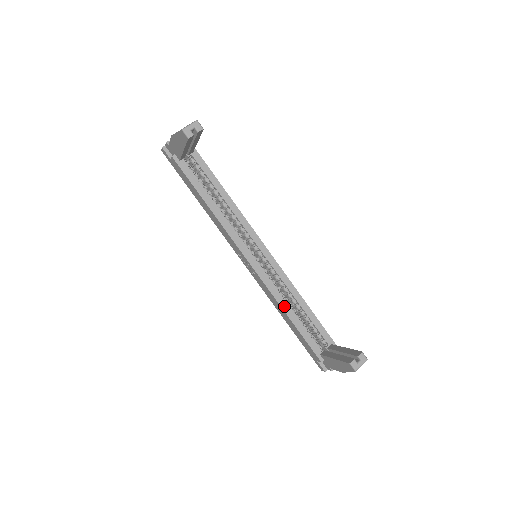
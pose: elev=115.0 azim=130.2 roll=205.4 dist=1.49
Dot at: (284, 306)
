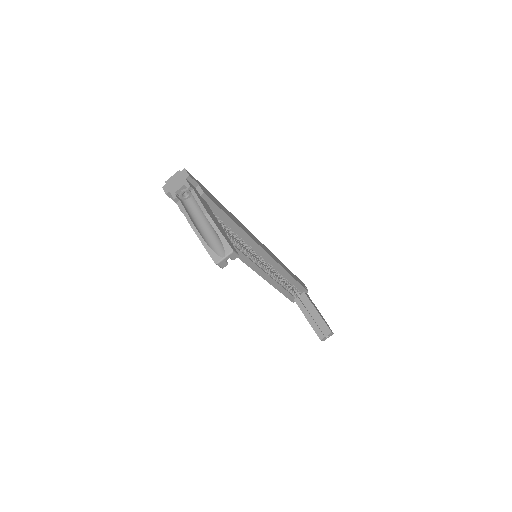
Dot at: (274, 284)
